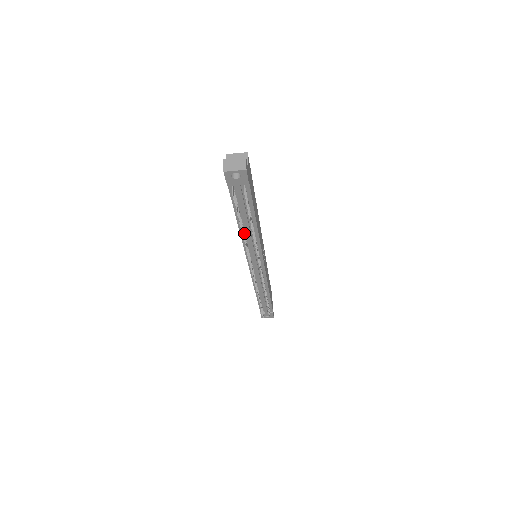
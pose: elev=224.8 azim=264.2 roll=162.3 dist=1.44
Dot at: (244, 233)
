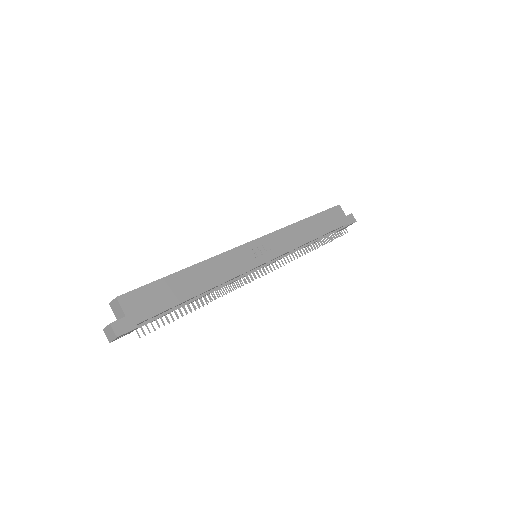
Dot at: occluded
